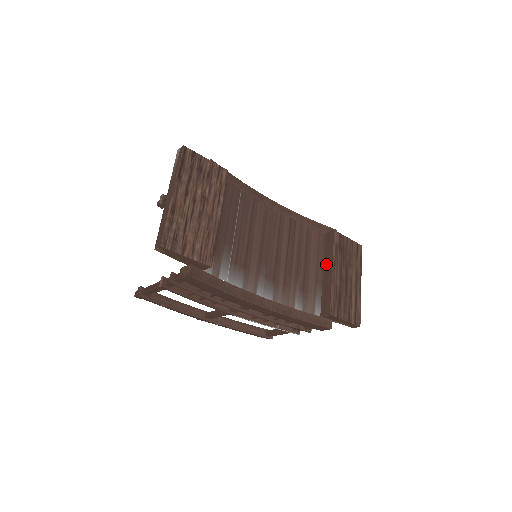
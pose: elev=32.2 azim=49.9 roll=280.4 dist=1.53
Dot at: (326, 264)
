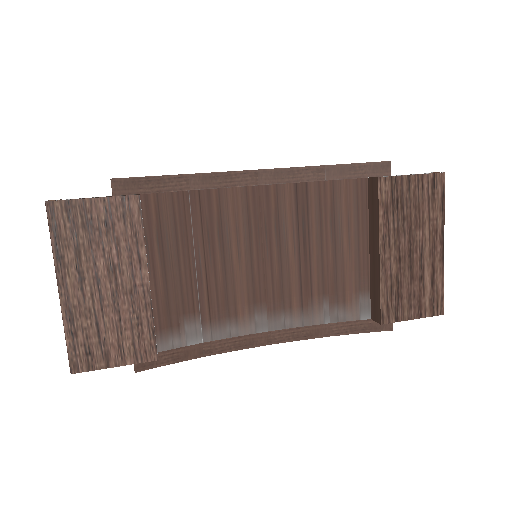
Dot at: (372, 237)
